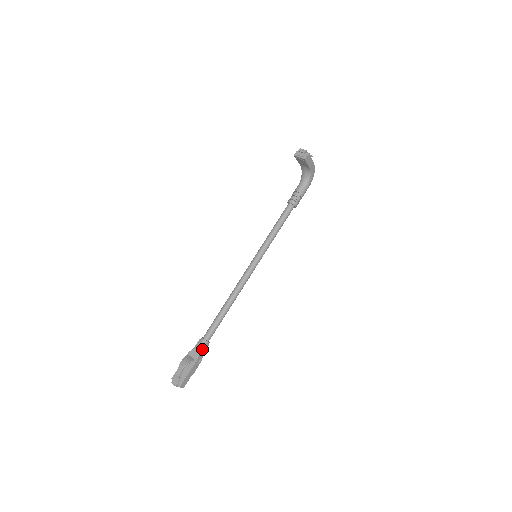
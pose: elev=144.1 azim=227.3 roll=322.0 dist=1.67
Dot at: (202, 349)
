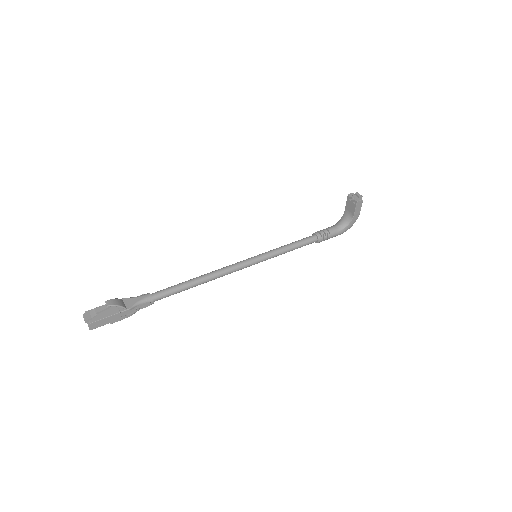
Dot at: (141, 303)
